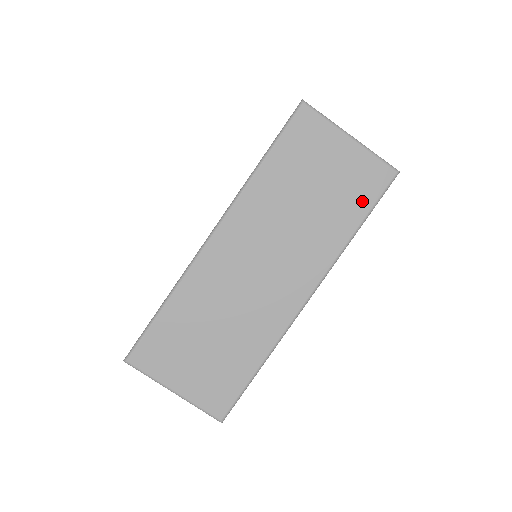
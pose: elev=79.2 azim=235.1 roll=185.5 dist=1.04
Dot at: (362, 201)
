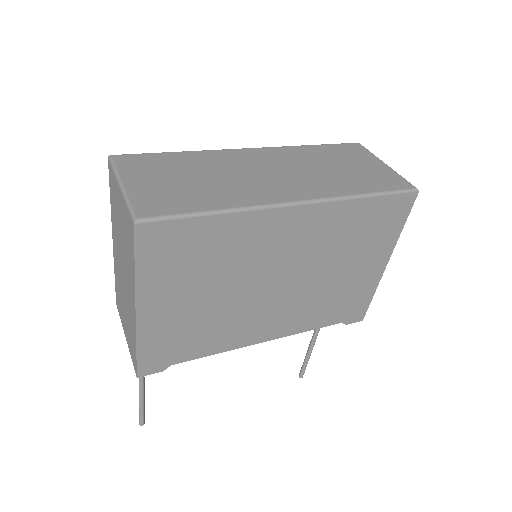
Dot at: (380, 186)
